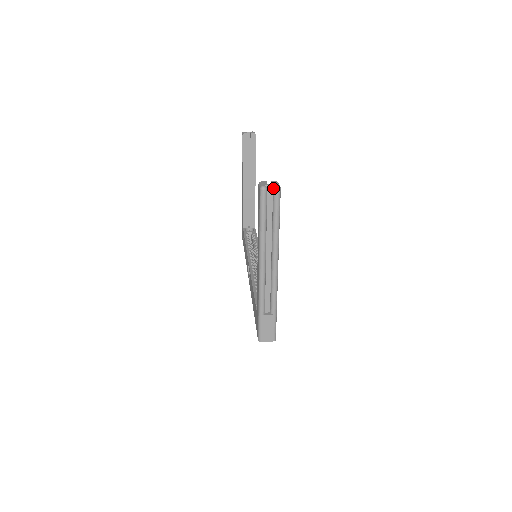
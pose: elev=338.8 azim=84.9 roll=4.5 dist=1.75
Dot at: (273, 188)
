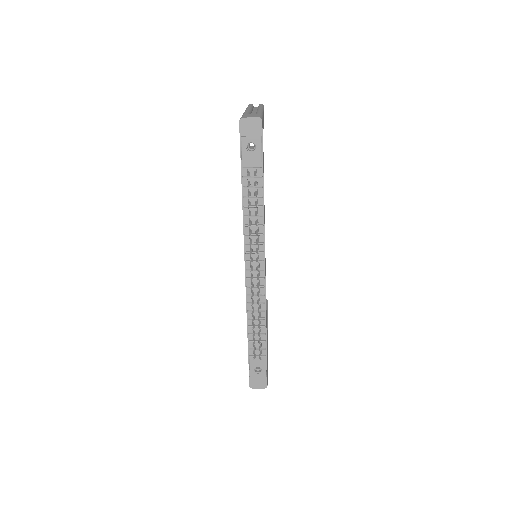
Dot at: occluded
